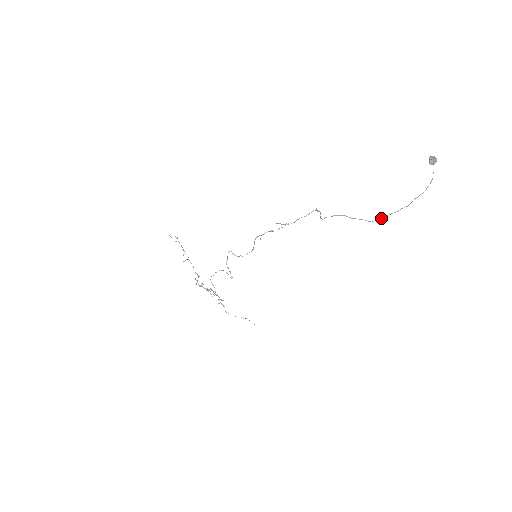
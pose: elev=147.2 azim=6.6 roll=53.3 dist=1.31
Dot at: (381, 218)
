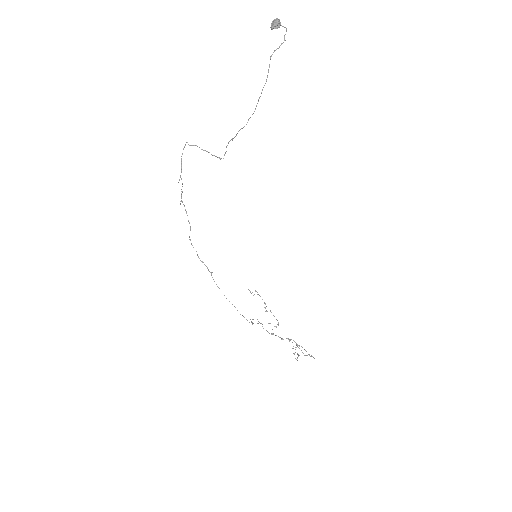
Dot at: occluded
